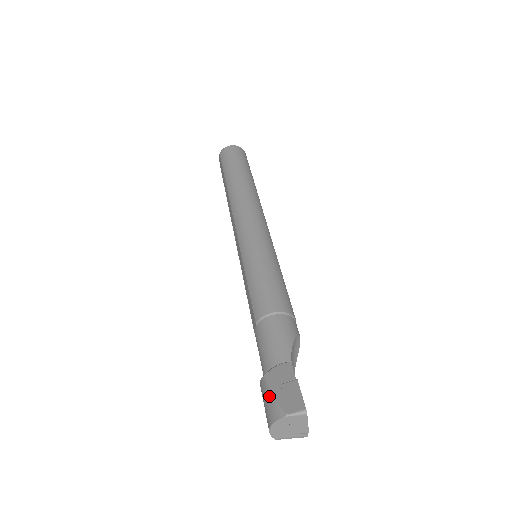
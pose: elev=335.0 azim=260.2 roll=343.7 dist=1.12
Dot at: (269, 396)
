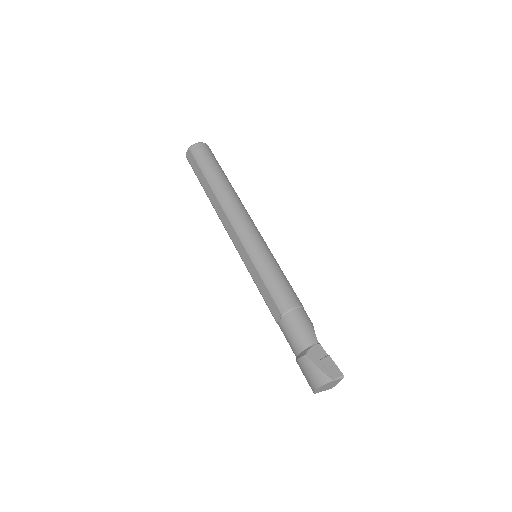
Dot at: (315, 368)
